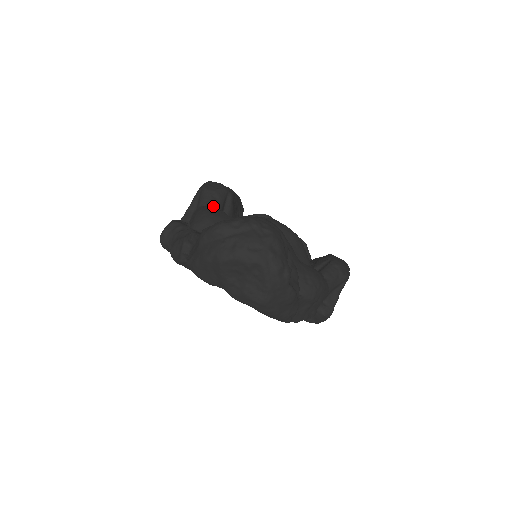
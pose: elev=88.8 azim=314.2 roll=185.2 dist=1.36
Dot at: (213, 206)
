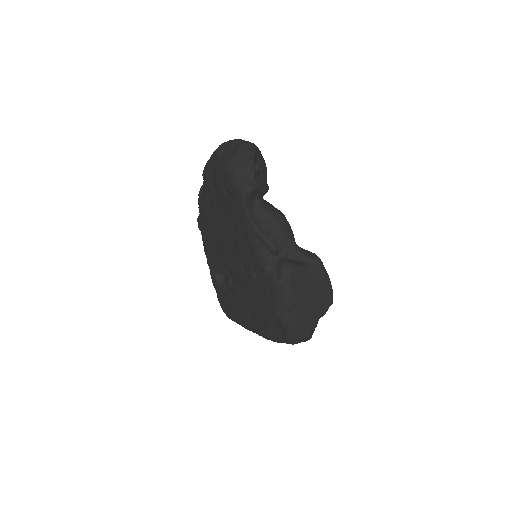
Dot at: occluded
